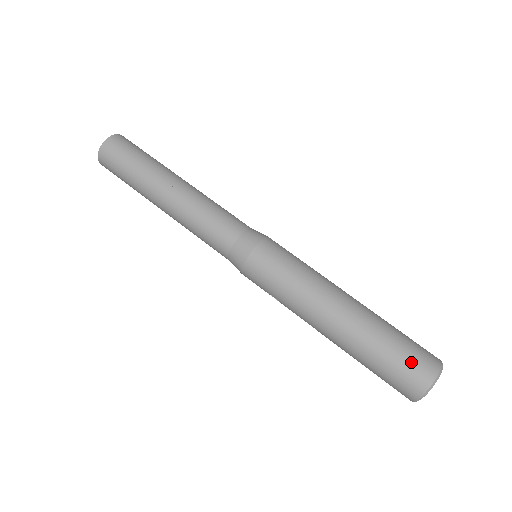
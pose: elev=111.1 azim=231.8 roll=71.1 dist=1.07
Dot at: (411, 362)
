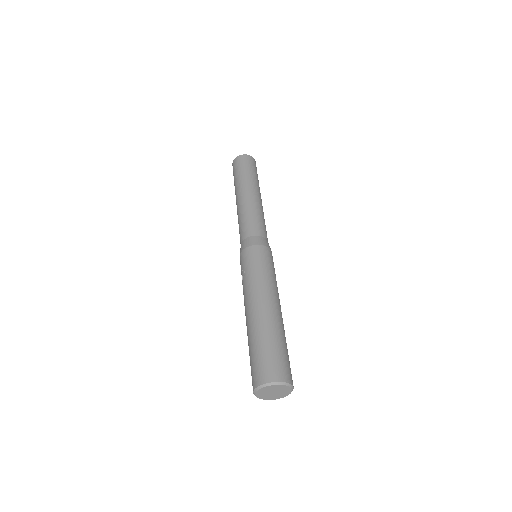
Dot at: (284, 362)
